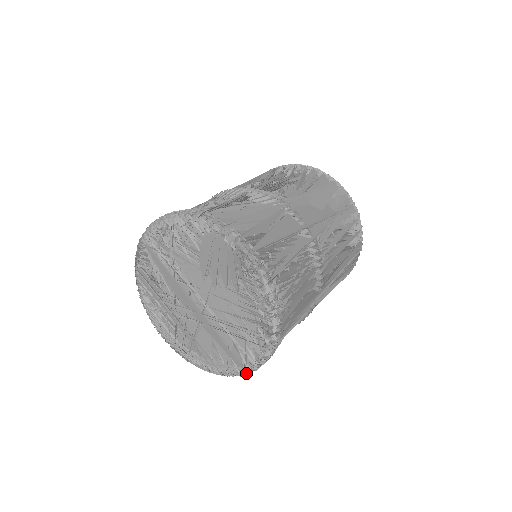
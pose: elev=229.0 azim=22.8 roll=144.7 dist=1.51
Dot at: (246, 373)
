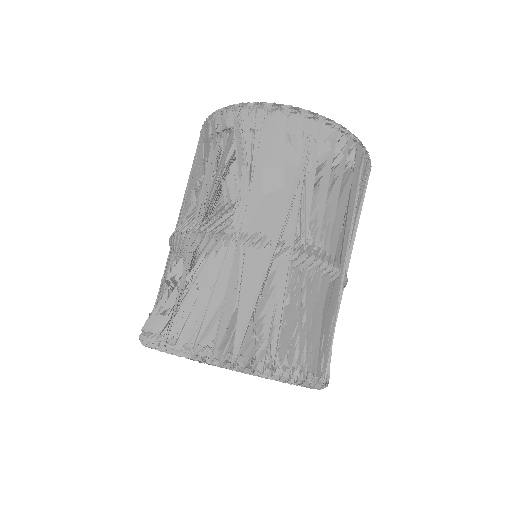
Dot at: occluded
